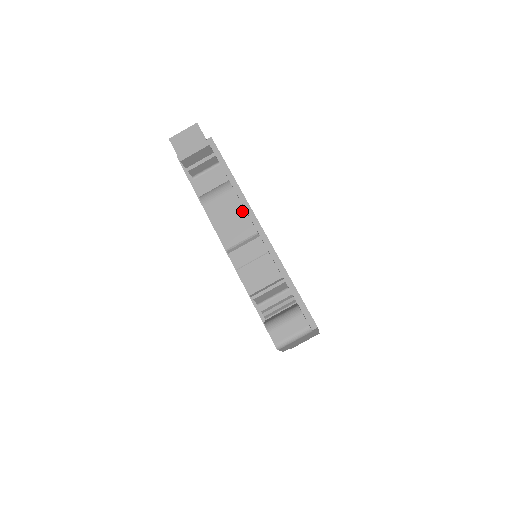
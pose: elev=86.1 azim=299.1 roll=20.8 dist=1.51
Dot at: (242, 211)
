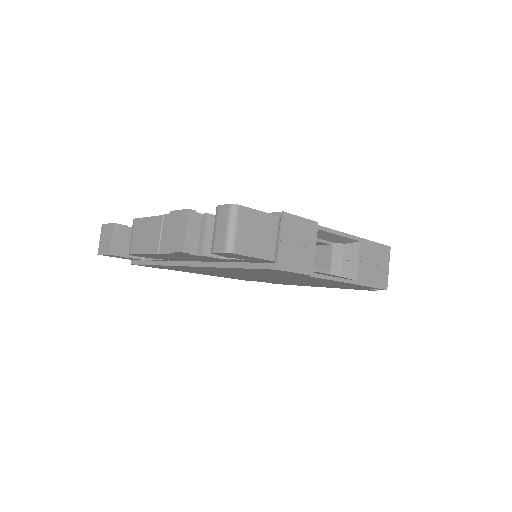
Dot at: (147, 220)
